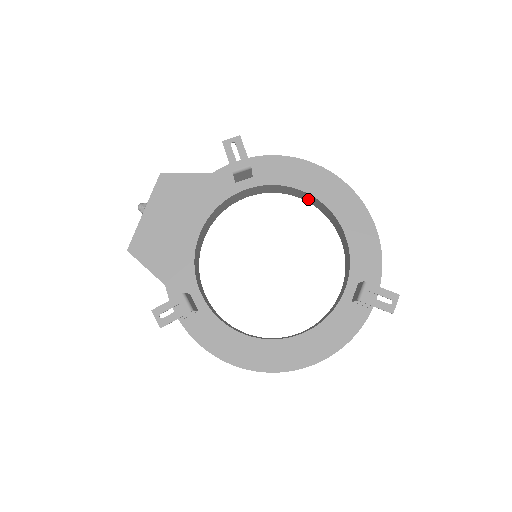
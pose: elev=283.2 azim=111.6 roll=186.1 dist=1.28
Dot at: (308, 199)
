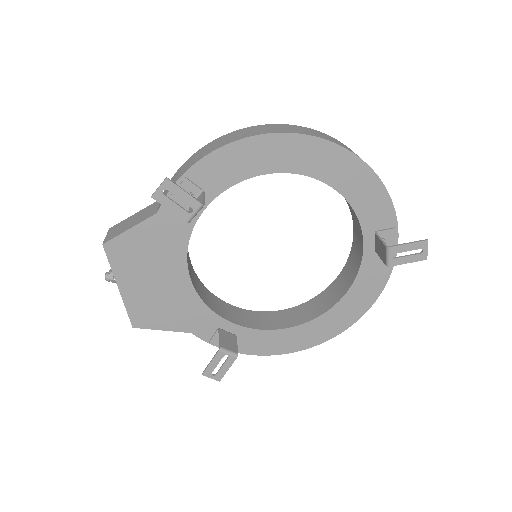
Dot at: occluded
